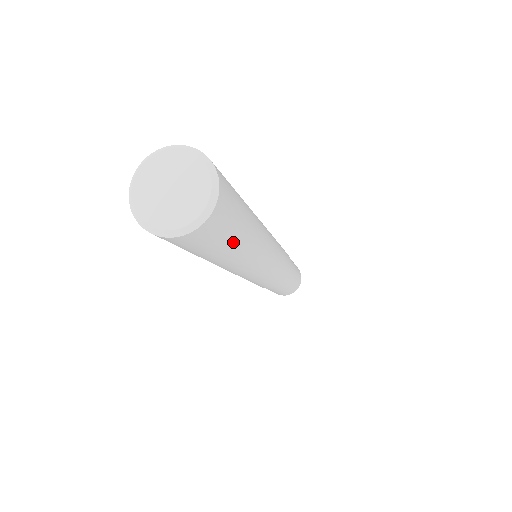
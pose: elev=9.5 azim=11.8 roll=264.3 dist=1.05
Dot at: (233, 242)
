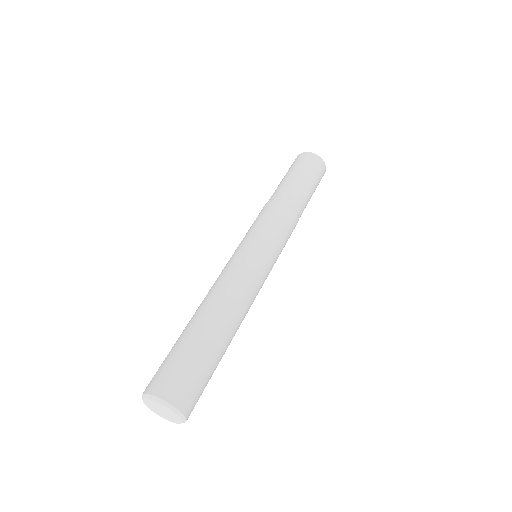
Dot at: (214, 369)
